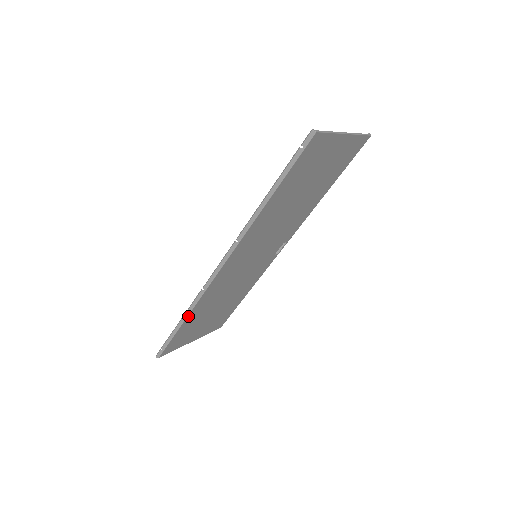
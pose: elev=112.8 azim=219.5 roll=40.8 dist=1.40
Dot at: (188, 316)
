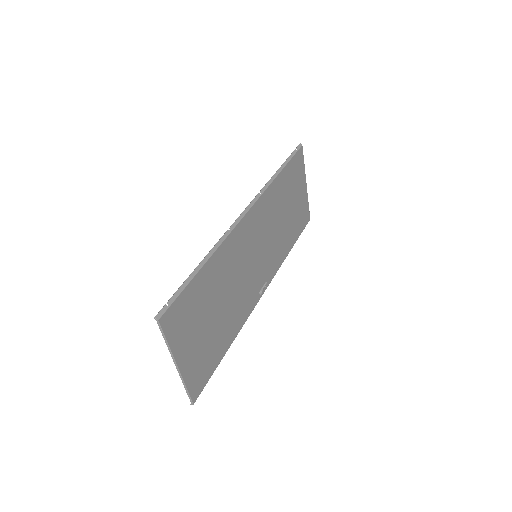
Dot at: (209, 260)
